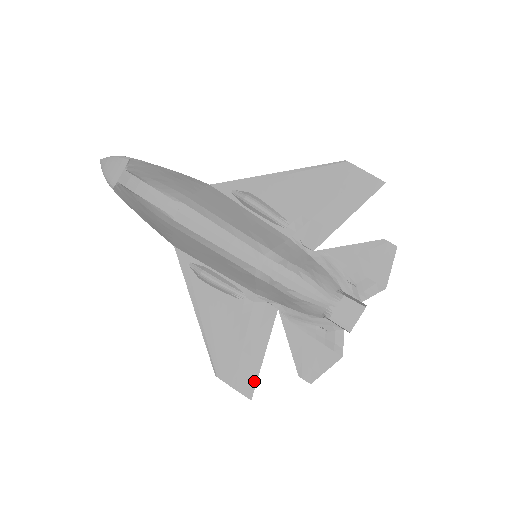
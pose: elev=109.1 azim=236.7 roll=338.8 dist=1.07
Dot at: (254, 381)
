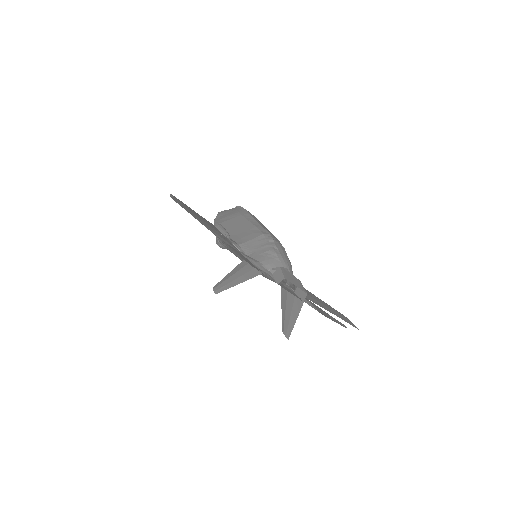
Dot at: (189, 212)
